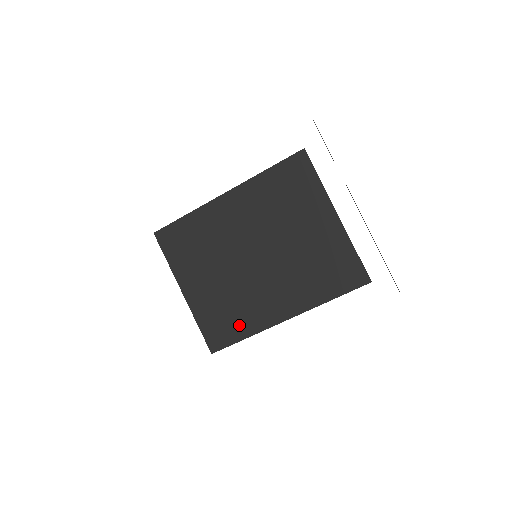
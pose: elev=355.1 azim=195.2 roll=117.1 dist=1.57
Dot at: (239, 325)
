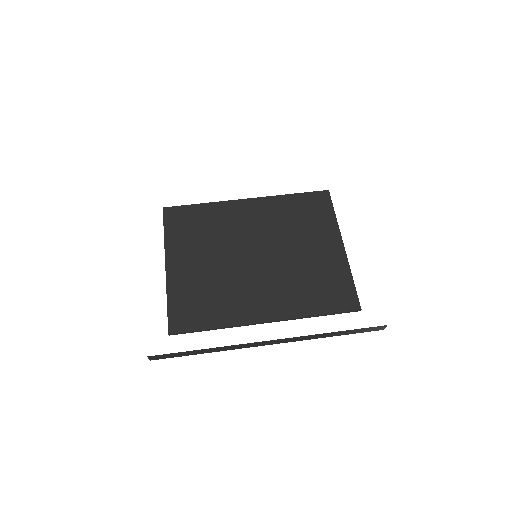
Dot at: (213, 313)
